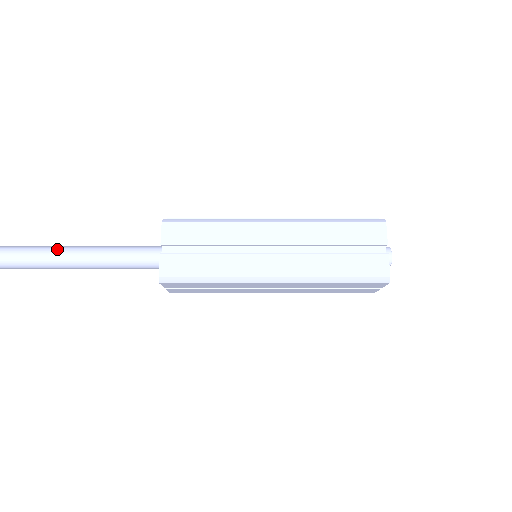
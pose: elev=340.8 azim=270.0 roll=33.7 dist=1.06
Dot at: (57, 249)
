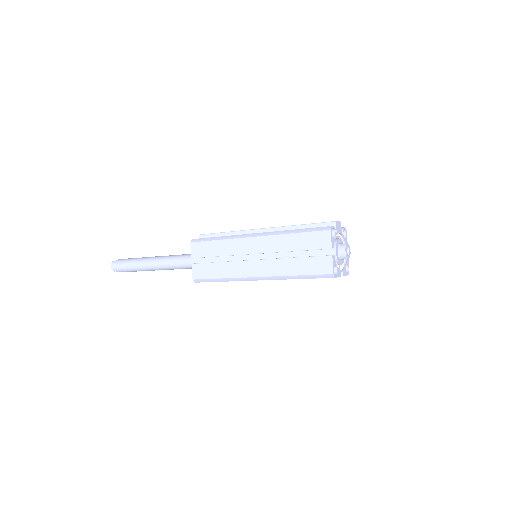
Dot at: (146, 260)
